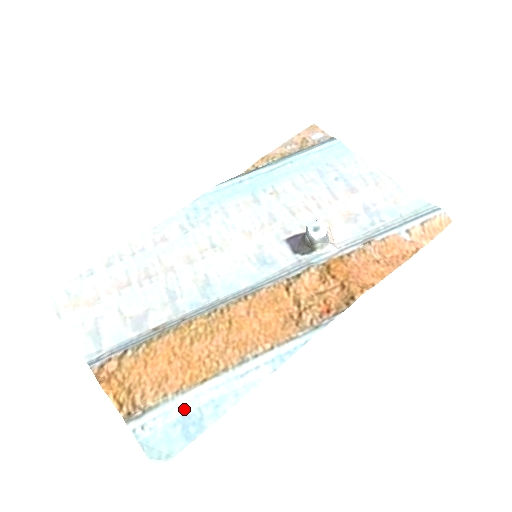
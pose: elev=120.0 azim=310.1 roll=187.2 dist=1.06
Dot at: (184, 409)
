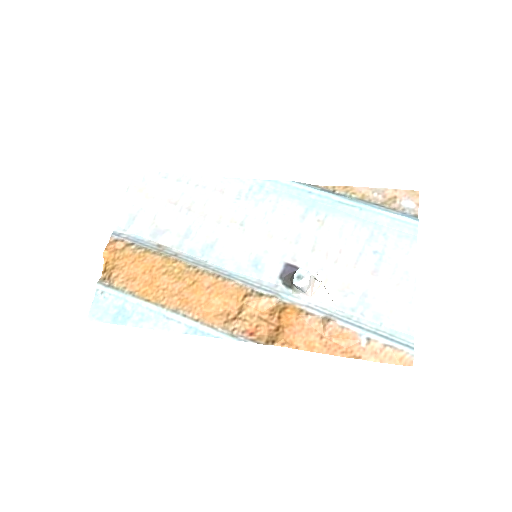
Dot at: (127, 304)
